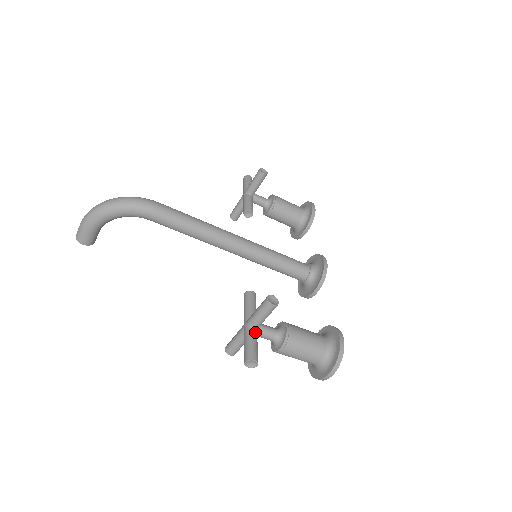
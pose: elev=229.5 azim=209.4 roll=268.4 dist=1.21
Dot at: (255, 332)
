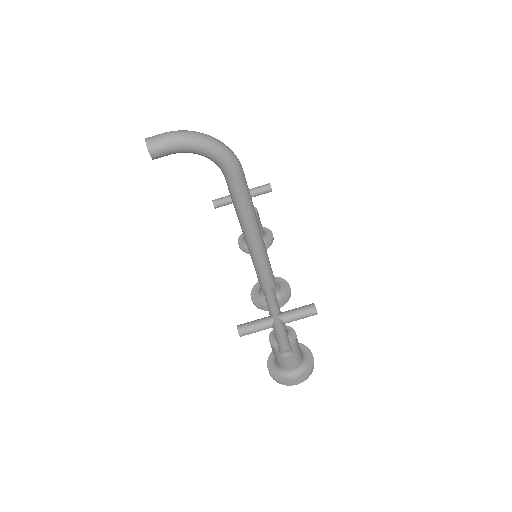
Dot at: occluded
